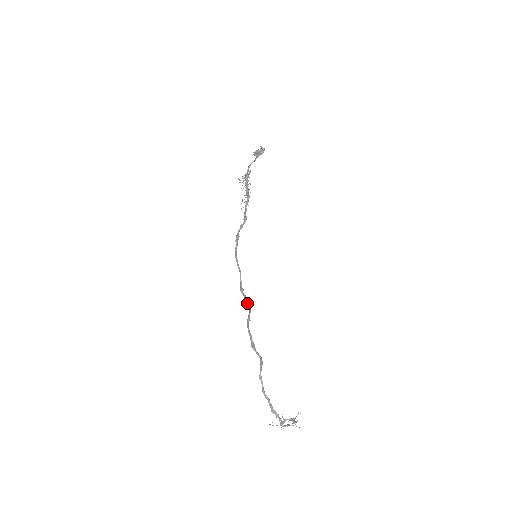
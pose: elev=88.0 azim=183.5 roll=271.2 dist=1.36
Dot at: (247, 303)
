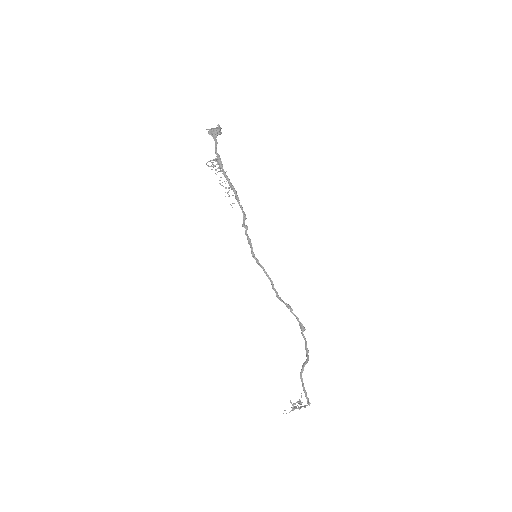
Dot at: (292, 312)
